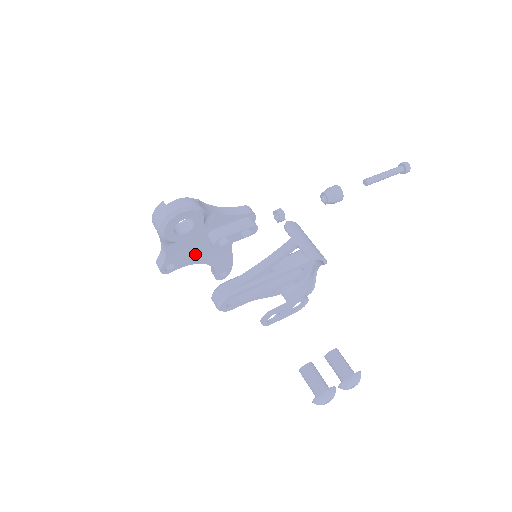
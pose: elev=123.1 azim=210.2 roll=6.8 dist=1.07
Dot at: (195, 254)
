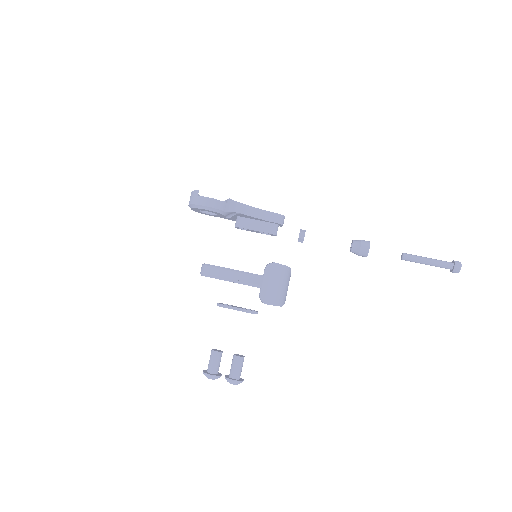
Dot at: occluded
